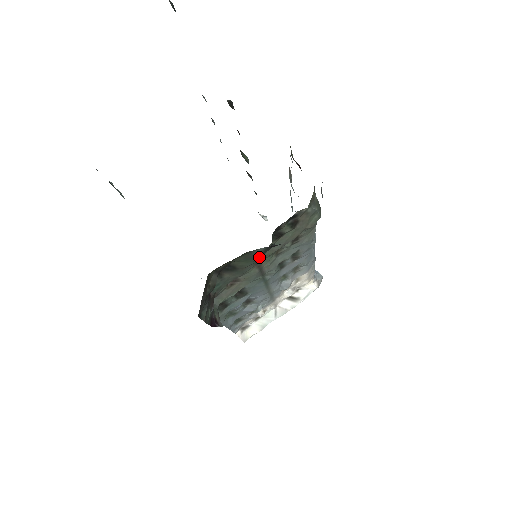
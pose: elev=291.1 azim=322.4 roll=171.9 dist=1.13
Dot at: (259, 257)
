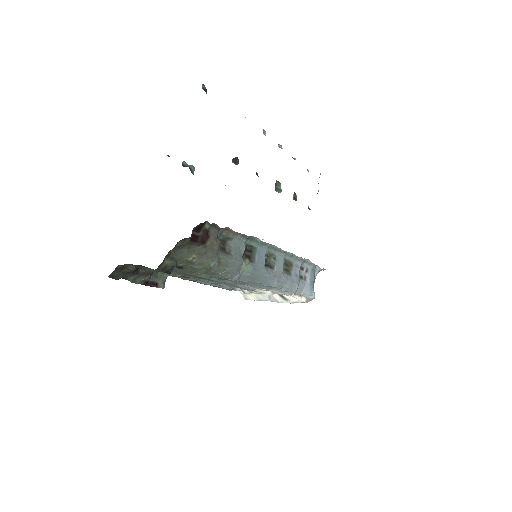
Dot at: occluded
